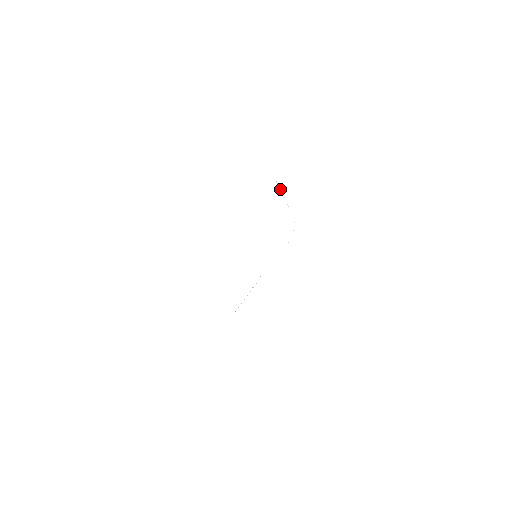
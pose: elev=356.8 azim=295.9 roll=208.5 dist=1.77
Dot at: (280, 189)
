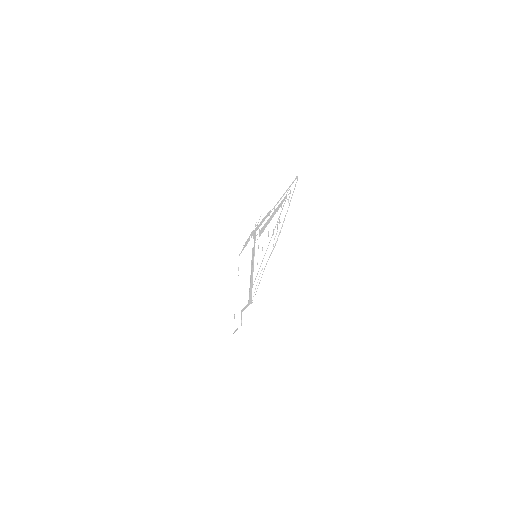
Dot at: occluded
